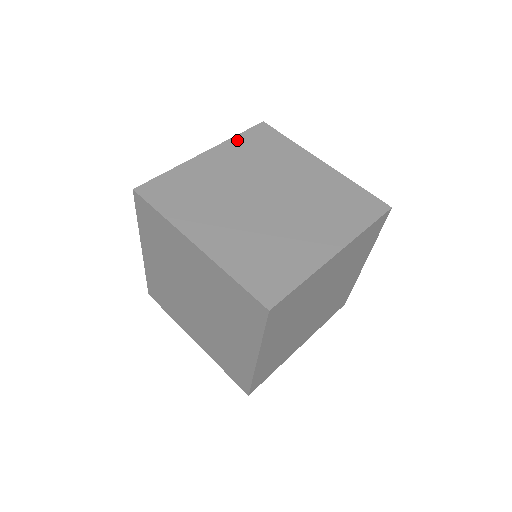
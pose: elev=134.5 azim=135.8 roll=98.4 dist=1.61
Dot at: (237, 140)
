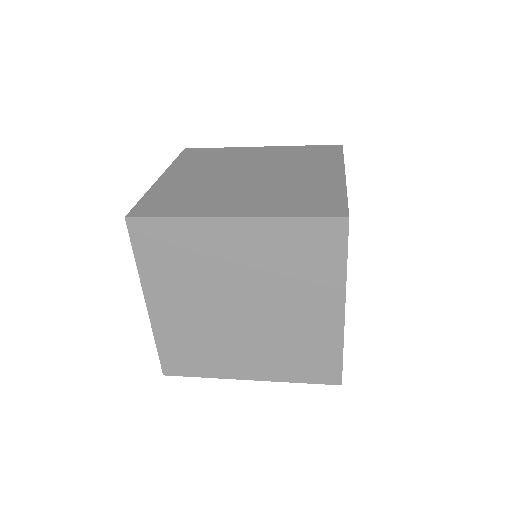
Dot at: (298, 147)
